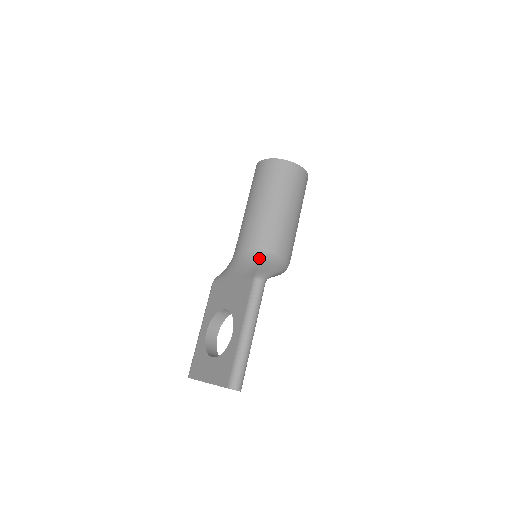
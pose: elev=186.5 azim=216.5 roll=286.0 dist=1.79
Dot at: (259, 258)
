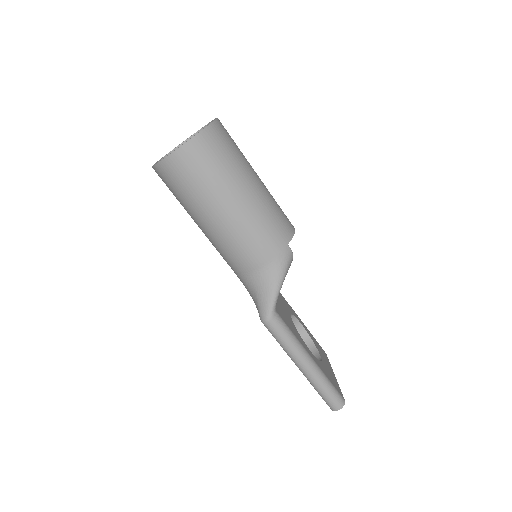
Dot at: (251, 285)
